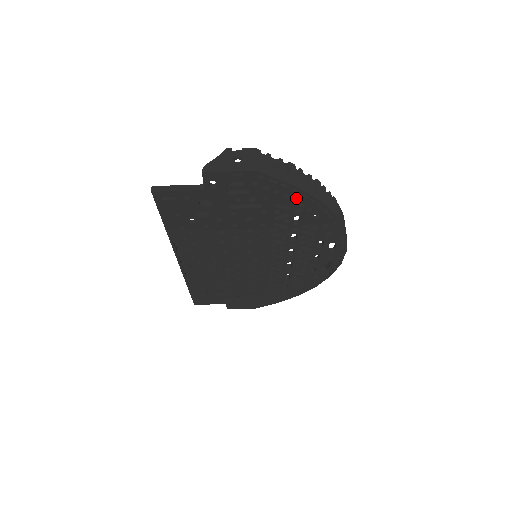
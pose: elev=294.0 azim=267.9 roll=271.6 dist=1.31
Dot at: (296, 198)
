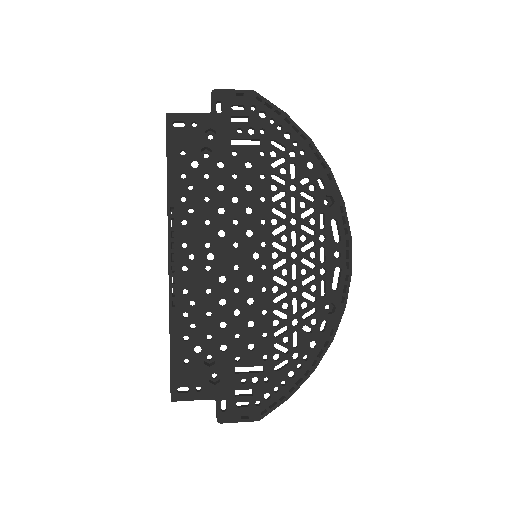
Dot at: (289, 139)
